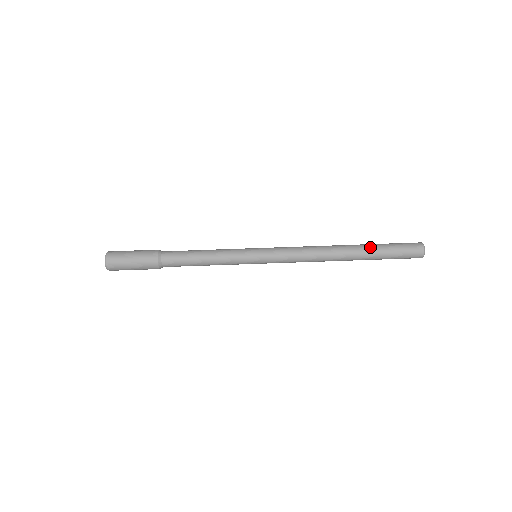
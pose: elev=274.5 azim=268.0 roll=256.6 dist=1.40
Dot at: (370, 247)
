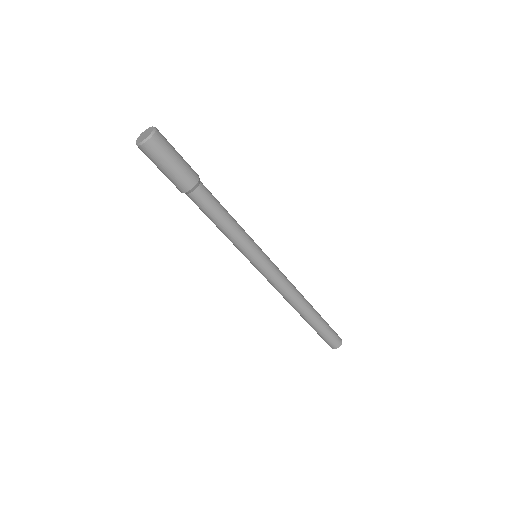
Dot at: (316, 325)
